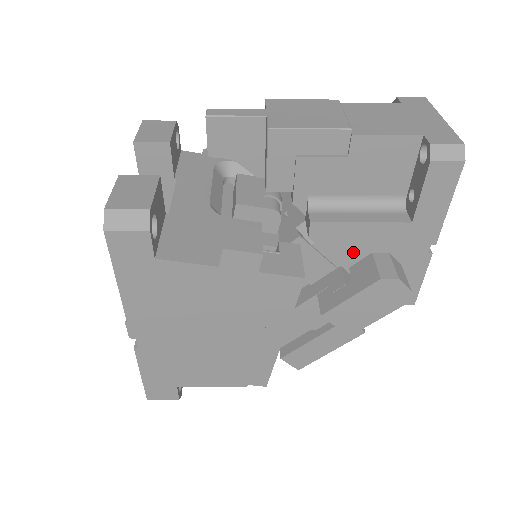
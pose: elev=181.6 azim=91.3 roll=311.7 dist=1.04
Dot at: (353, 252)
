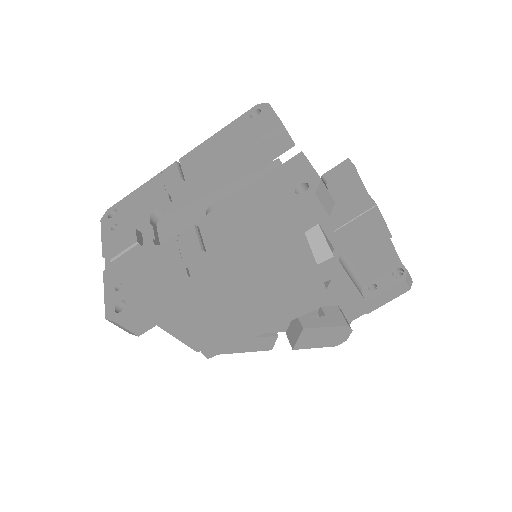
Dot at: (333, 299)
